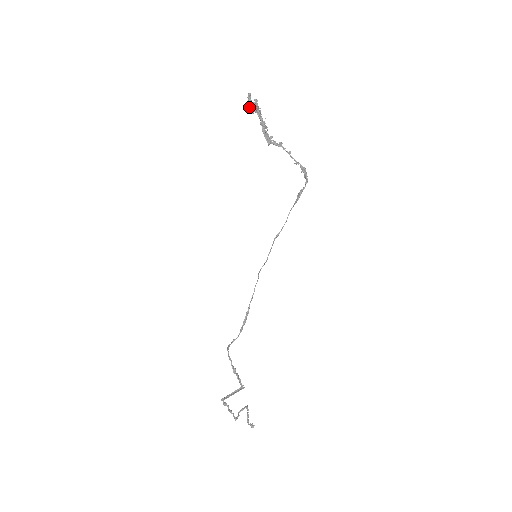
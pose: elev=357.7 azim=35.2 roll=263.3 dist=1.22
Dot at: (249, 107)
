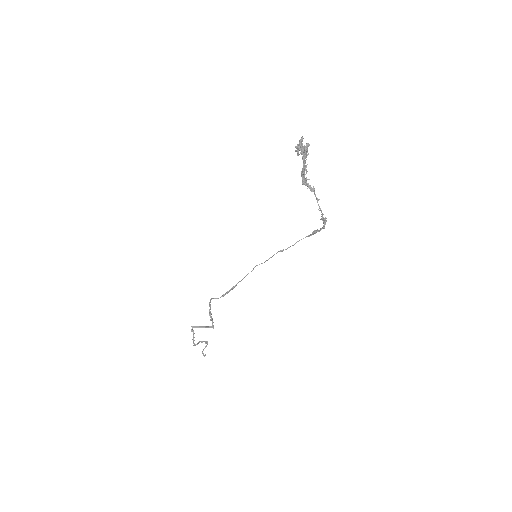
Dot at: (298, 148)
